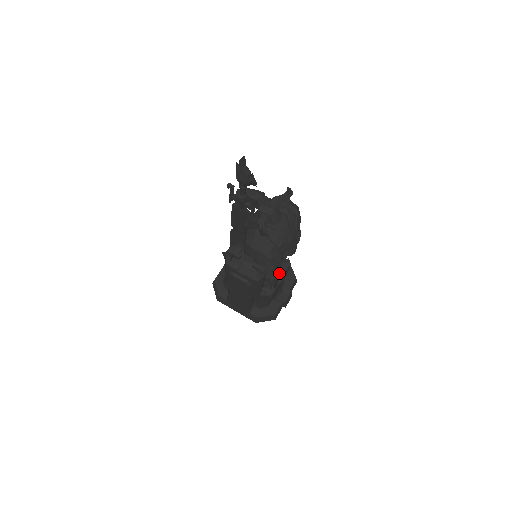
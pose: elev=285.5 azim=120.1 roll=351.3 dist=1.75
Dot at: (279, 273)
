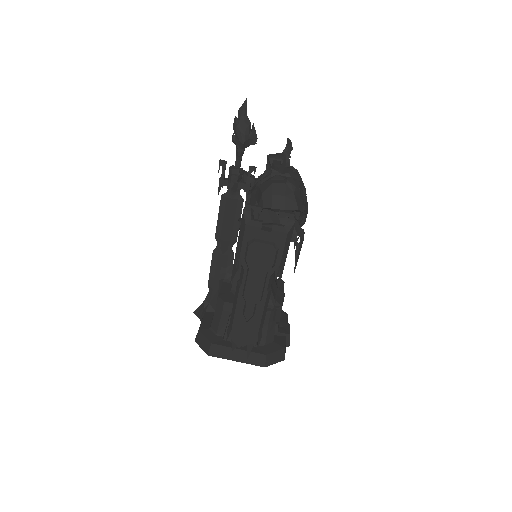
Dot at: (303, 231)
